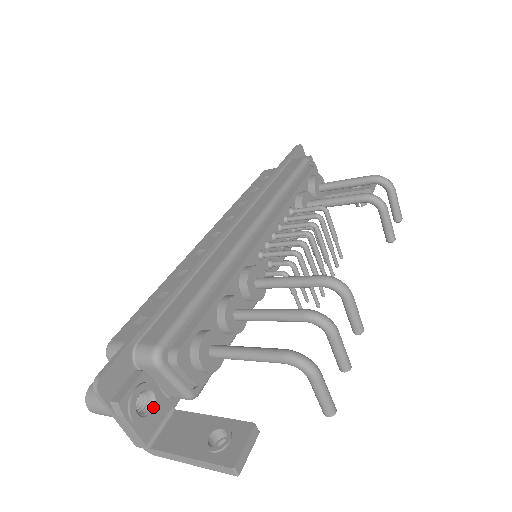
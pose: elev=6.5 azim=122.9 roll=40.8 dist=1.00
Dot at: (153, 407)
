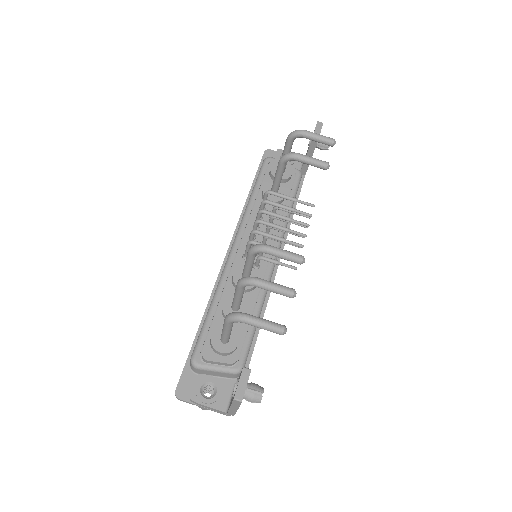
Dot at: (216, 390)
